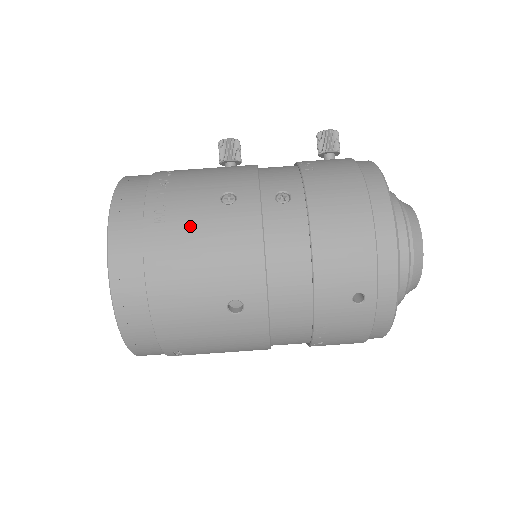
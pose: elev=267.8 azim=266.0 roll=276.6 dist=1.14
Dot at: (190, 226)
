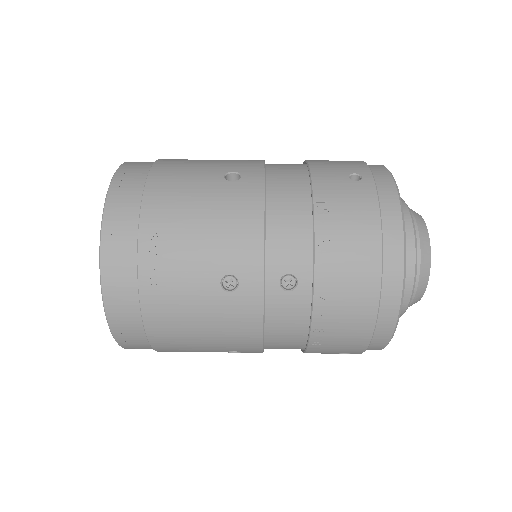
Dot at: occluded
